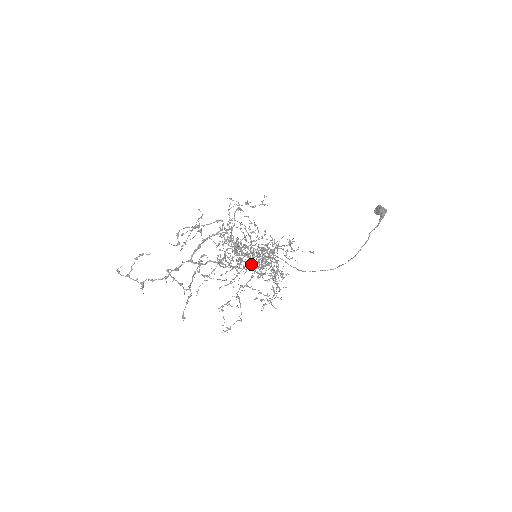
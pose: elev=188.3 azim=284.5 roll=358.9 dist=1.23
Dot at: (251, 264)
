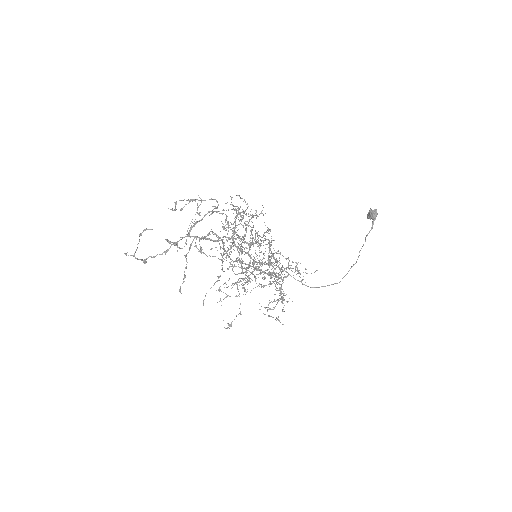
Dot at: (244, 241)
